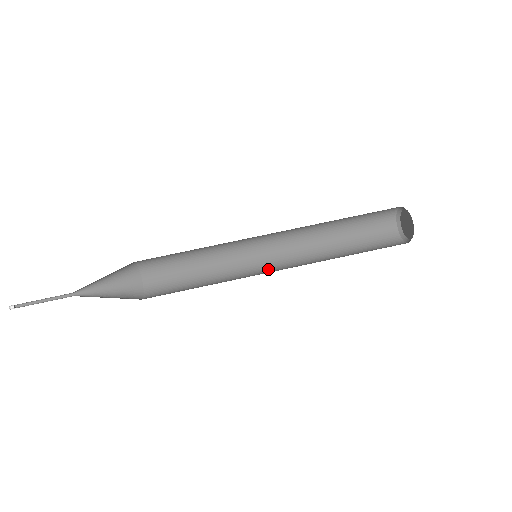
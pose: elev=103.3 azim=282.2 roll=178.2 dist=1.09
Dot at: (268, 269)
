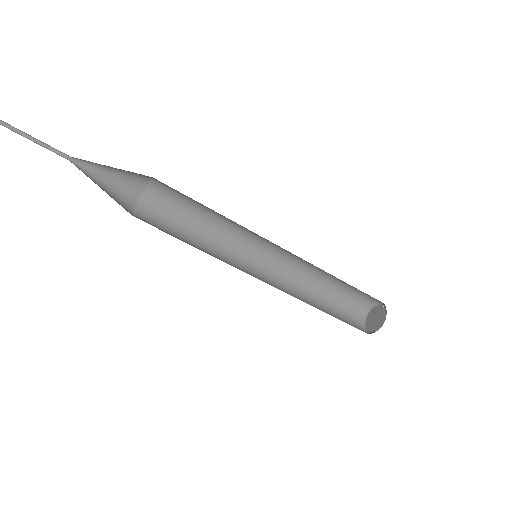
Dot at: (263, 250)
